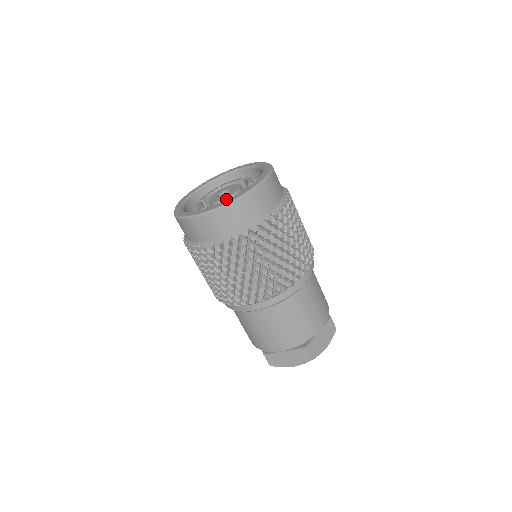
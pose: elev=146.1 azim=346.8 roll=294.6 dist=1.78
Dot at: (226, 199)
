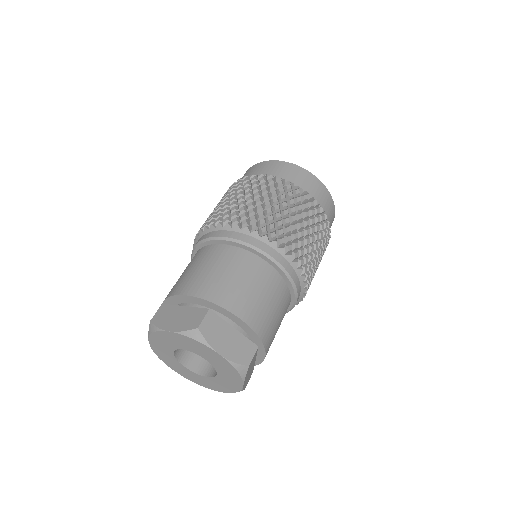
Dot at: occluded
